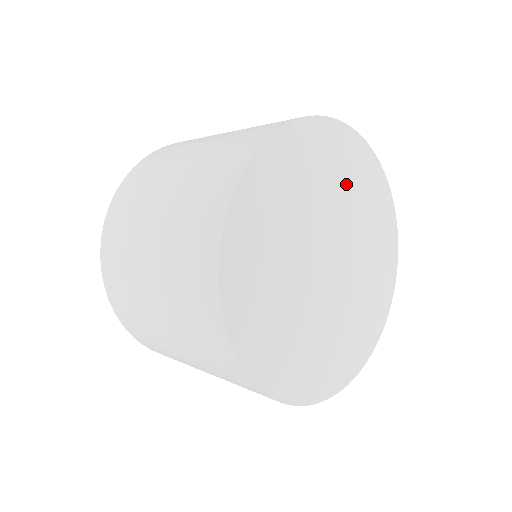
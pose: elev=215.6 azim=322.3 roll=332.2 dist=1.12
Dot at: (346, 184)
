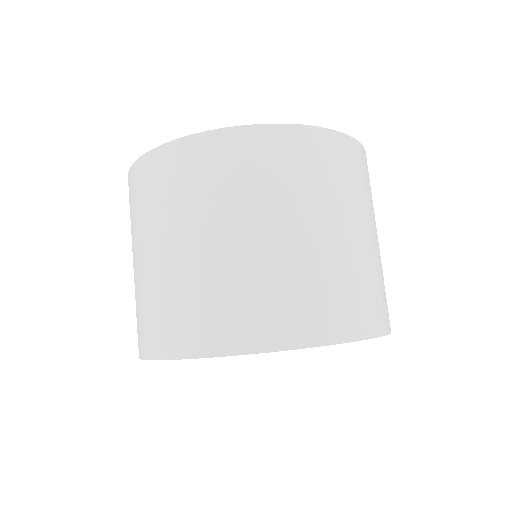
Dot at: occluded
